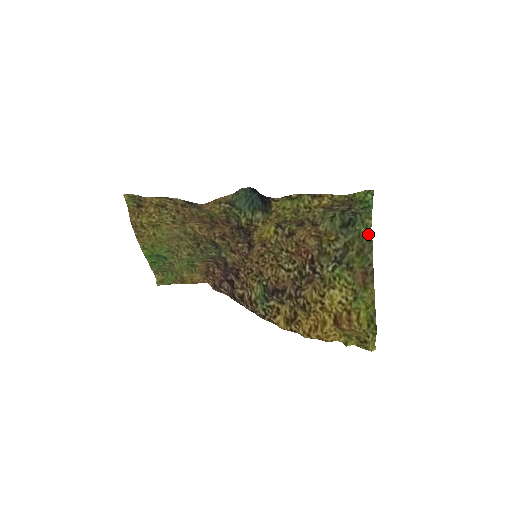
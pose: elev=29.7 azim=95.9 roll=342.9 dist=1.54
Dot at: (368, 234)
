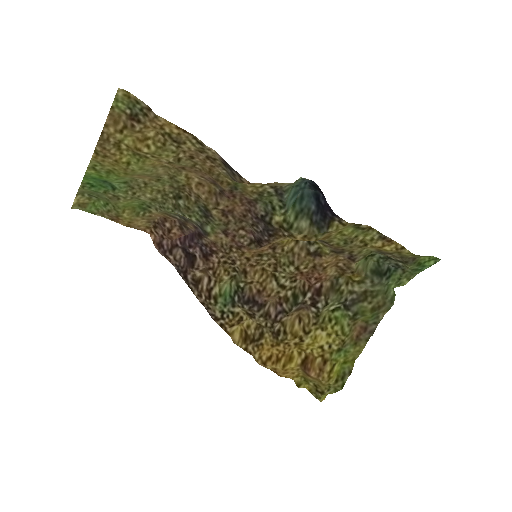
Dot at: (394, 292)
